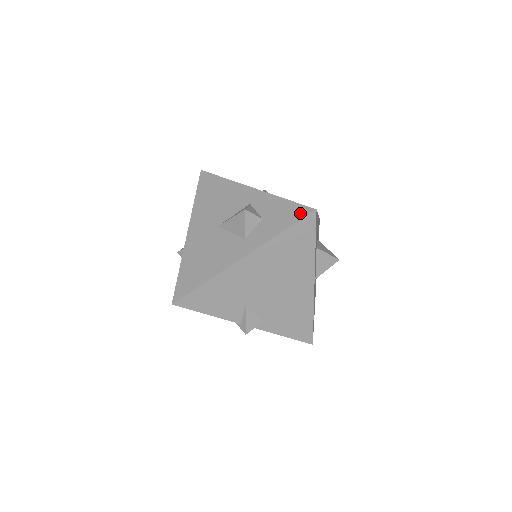
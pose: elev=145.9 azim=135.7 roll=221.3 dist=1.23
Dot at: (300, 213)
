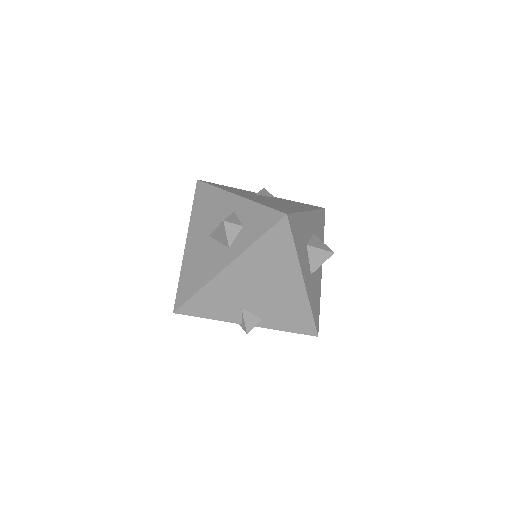
Dot at: (273, 219)
